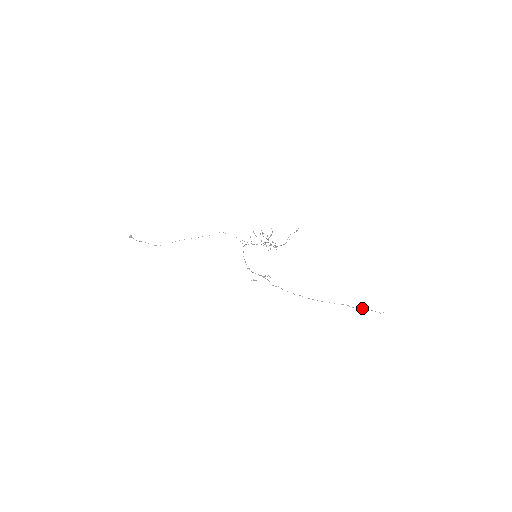
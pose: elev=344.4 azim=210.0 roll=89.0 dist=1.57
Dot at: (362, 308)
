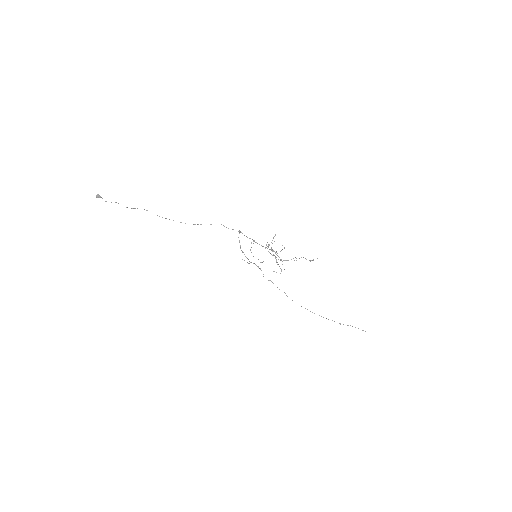
Dot at: (348, 325)
